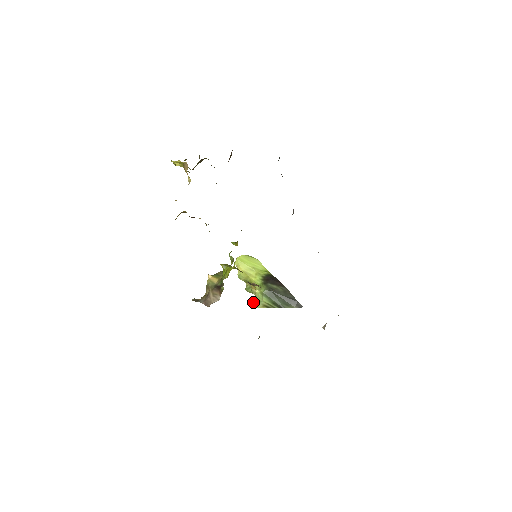
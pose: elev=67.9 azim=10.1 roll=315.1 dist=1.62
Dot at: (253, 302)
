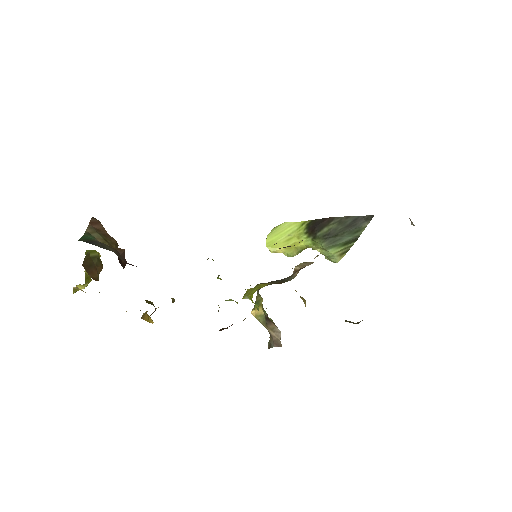
Dot at: occluded
